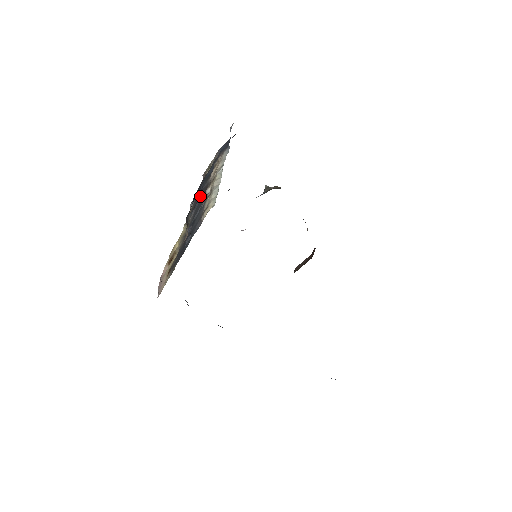
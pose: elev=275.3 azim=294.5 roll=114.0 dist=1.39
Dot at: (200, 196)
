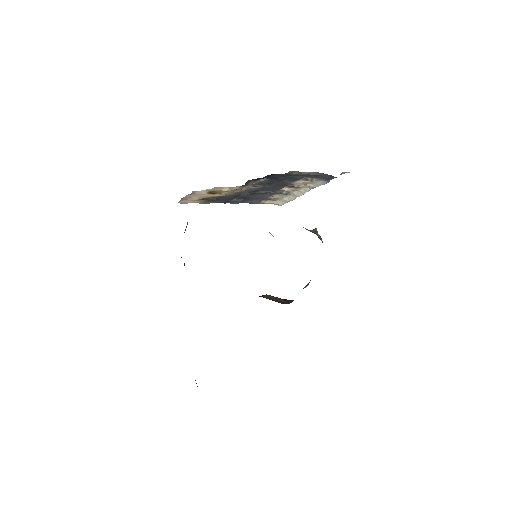
Dot at: (276, 183)
